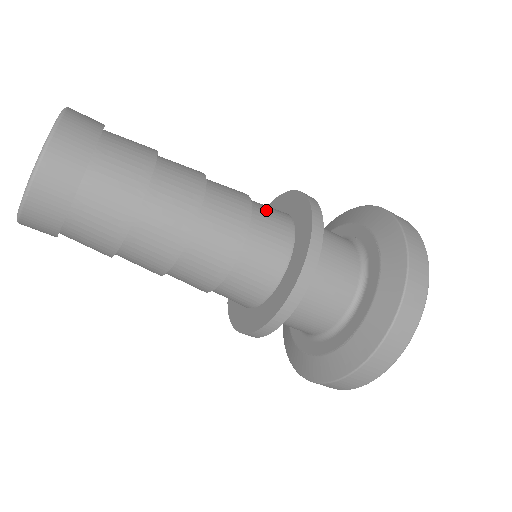
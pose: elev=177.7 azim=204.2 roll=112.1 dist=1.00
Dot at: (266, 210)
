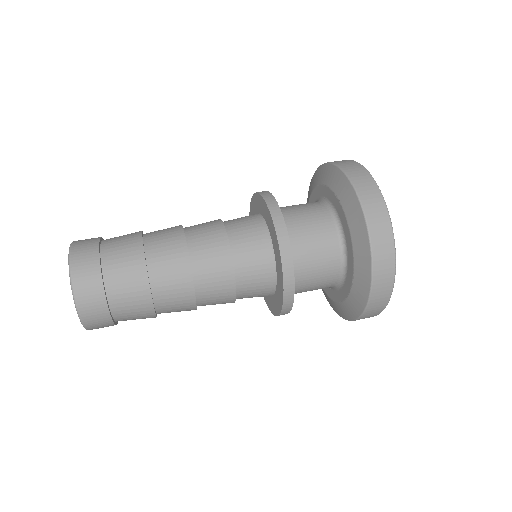
Dot at: (239, 224)
